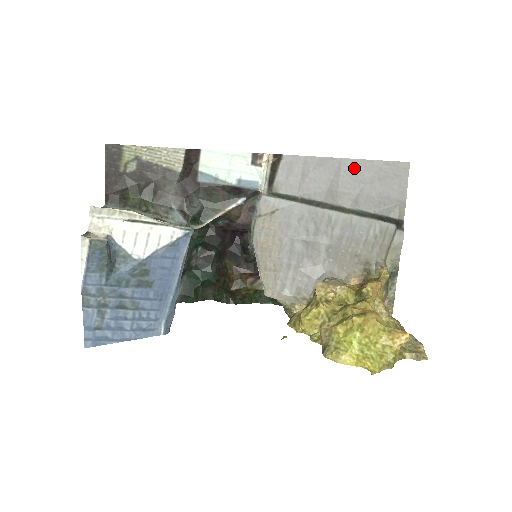
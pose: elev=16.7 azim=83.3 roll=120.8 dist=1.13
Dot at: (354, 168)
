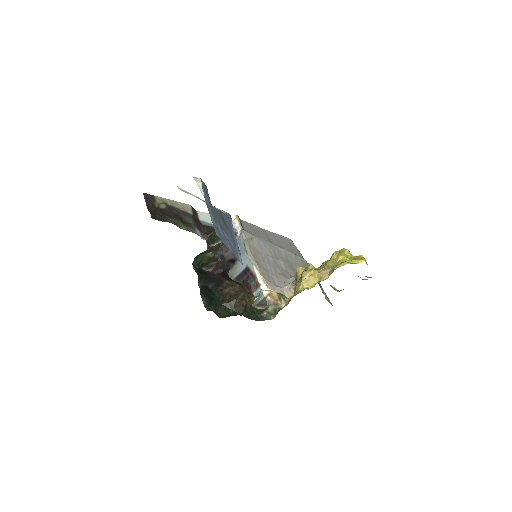
Dot at: (272, 235)
